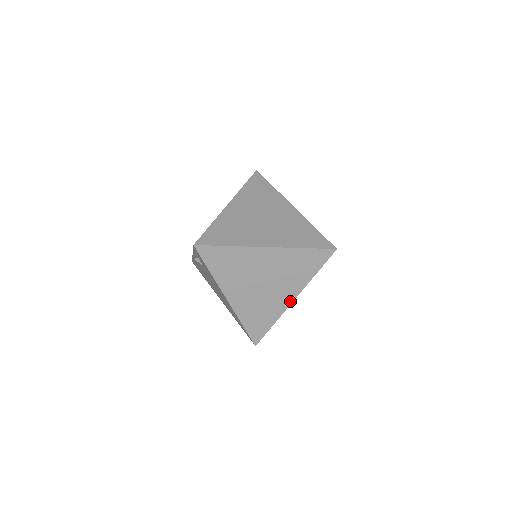
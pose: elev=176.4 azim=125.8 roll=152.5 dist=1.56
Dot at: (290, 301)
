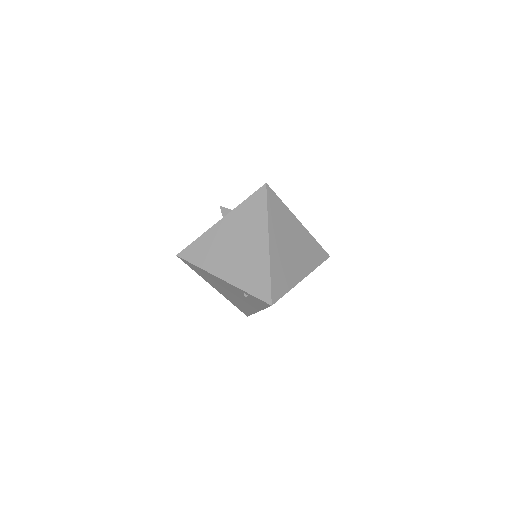
Dot at: occluded
